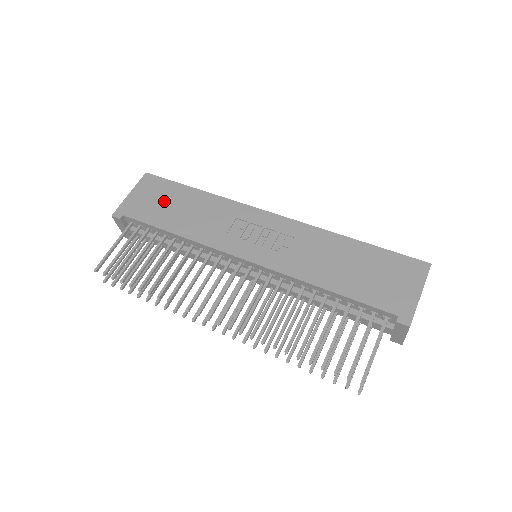
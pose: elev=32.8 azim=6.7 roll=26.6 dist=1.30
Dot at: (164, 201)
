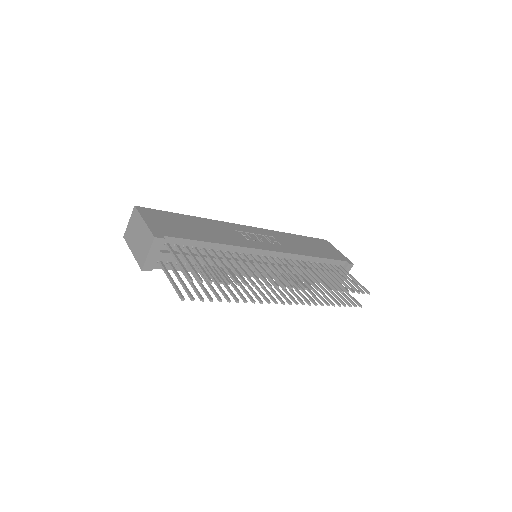
Dot at: (179, 224)
